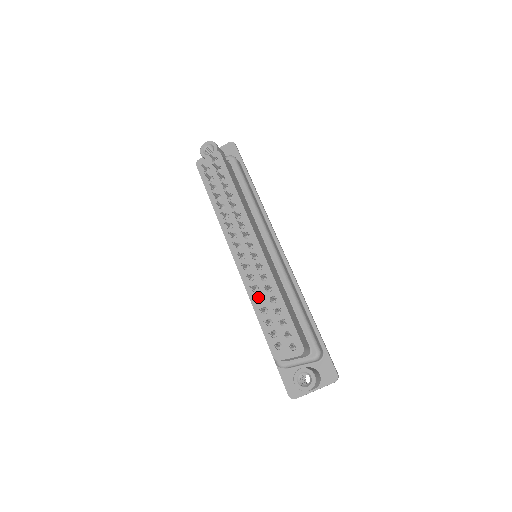
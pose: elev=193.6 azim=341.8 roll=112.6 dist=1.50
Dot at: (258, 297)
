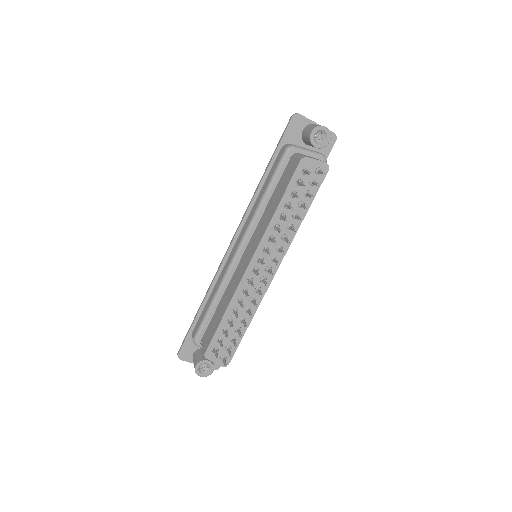
Dot at: (236, 309)
